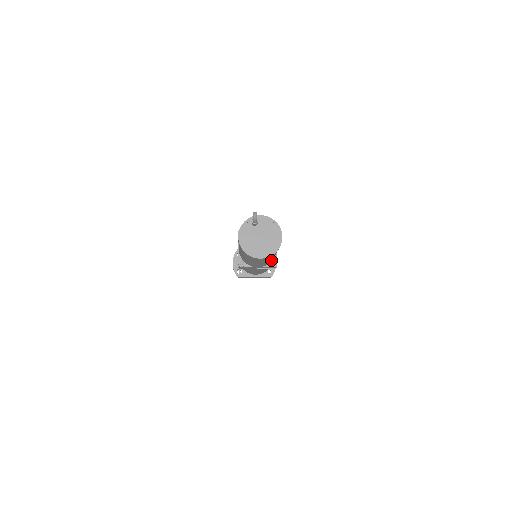
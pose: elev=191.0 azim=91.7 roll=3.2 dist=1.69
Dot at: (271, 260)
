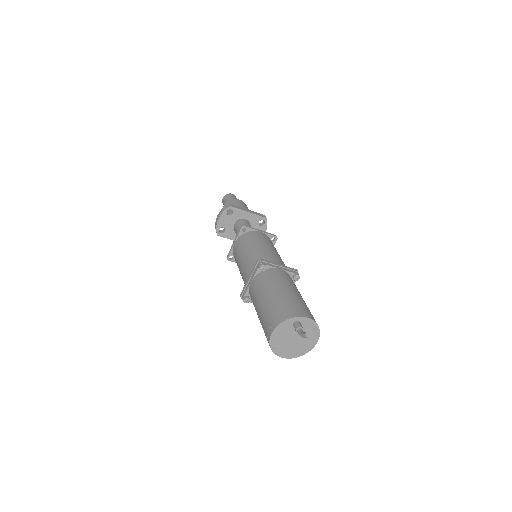
Dot at: occluded
